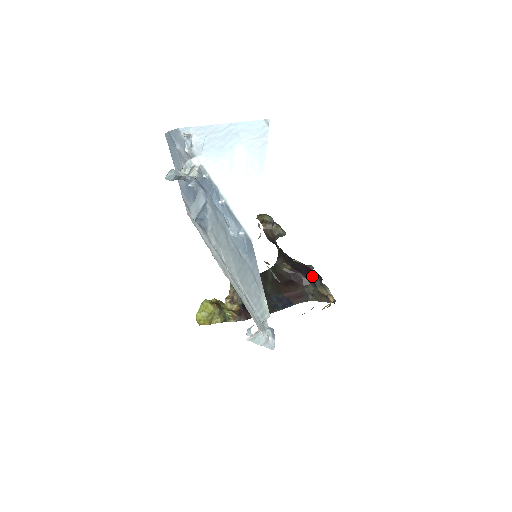
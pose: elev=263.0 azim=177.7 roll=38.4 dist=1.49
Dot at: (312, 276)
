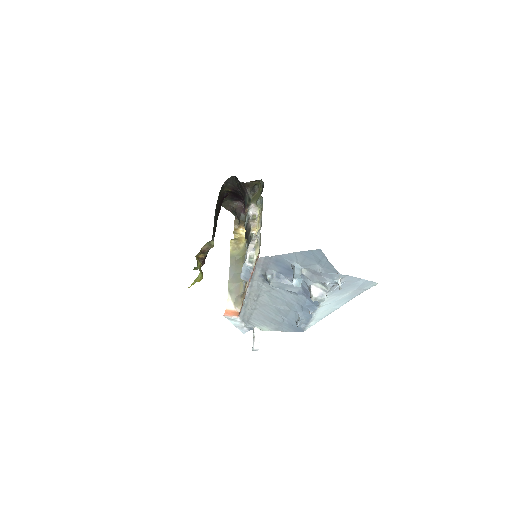
Dot at: (237, 197)
